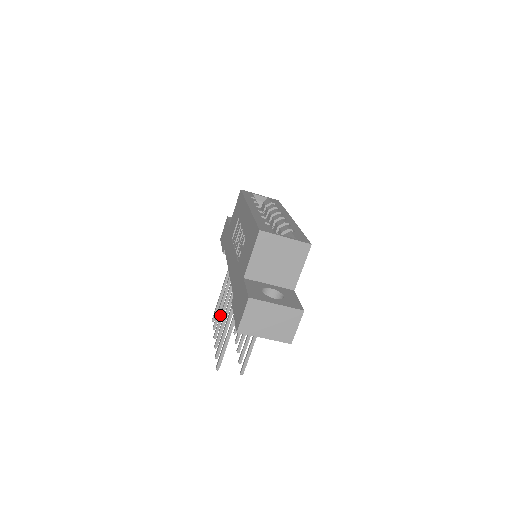
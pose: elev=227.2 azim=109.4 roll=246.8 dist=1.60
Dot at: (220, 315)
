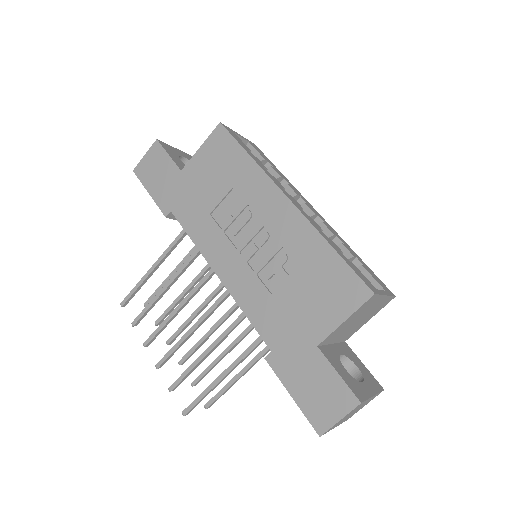
Dot at: (166, 320)
